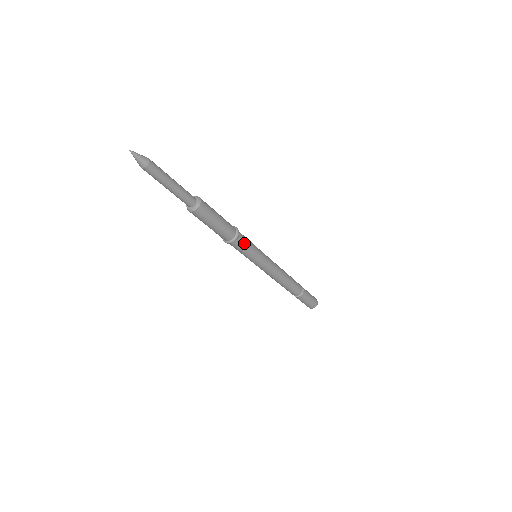
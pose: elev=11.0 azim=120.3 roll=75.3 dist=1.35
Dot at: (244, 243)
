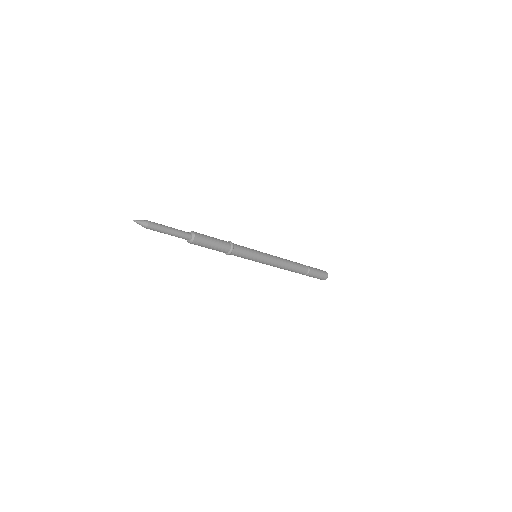
Dot at: (240, 251)
